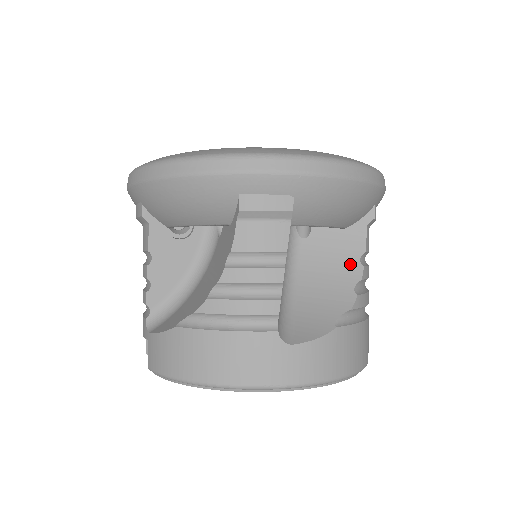
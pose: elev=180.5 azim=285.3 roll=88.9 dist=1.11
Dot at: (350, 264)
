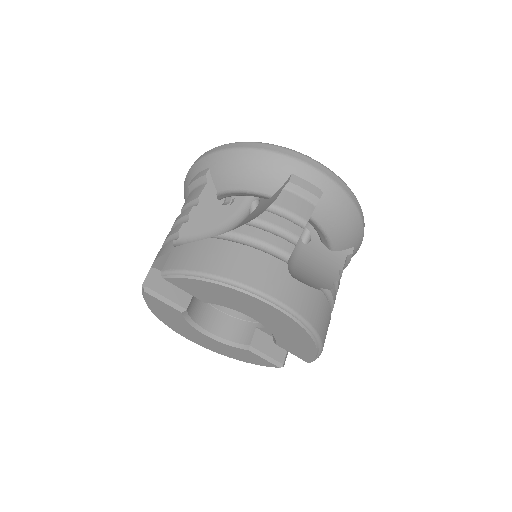
Dot at: (332, 271)
